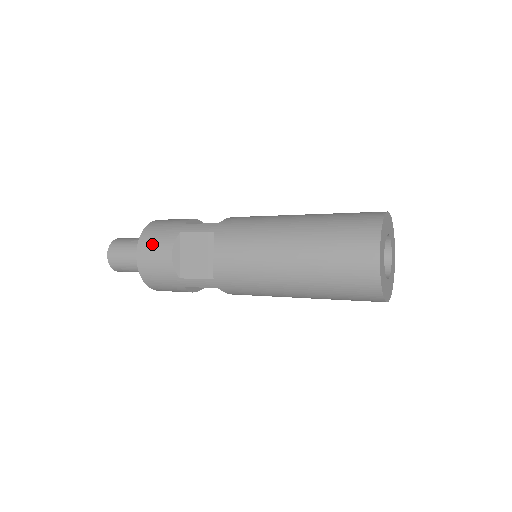
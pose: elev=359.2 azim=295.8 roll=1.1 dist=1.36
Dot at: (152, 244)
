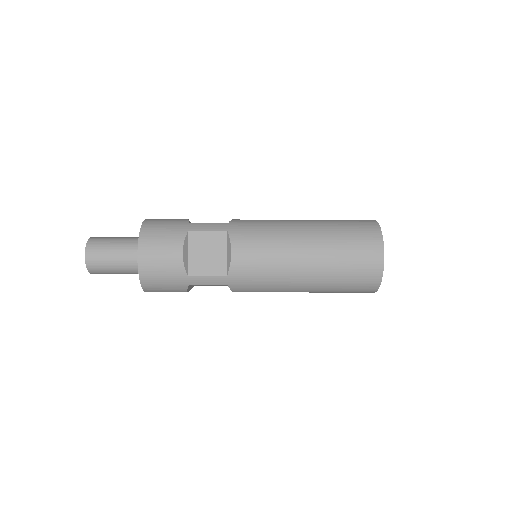
Dot at: (157, 241)
